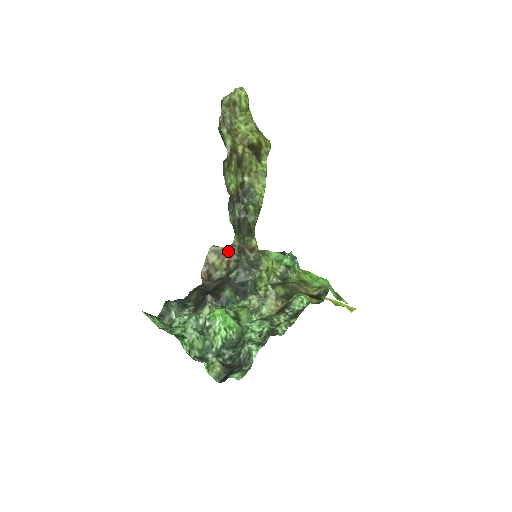
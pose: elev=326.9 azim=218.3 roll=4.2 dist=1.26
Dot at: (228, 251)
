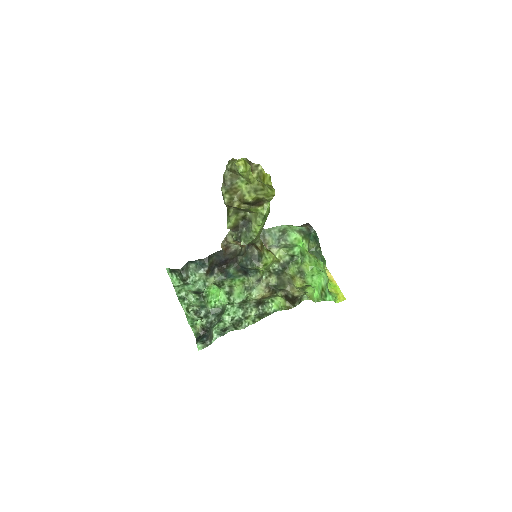
Dot at: occluded
